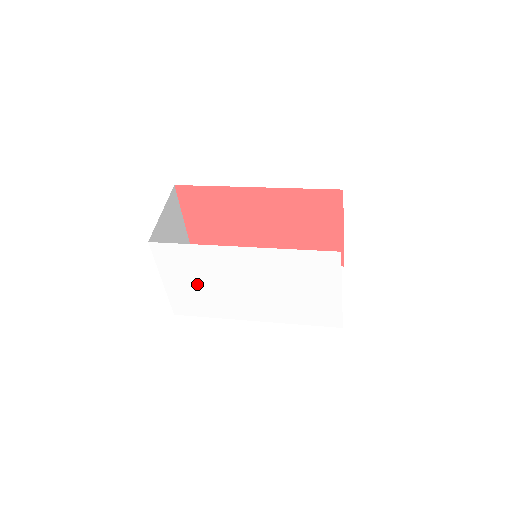
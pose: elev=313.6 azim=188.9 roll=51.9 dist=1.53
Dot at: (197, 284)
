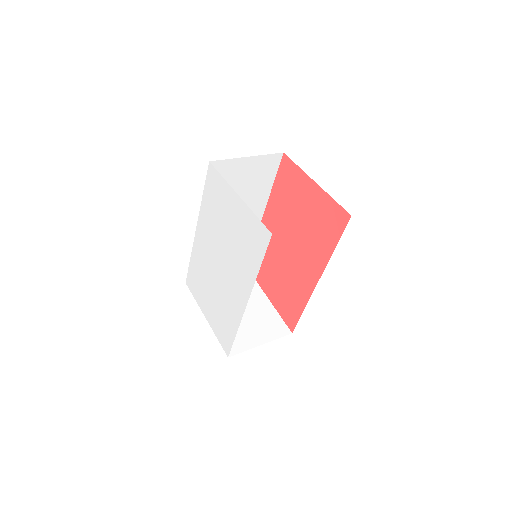
Dot at: (211, 298)
